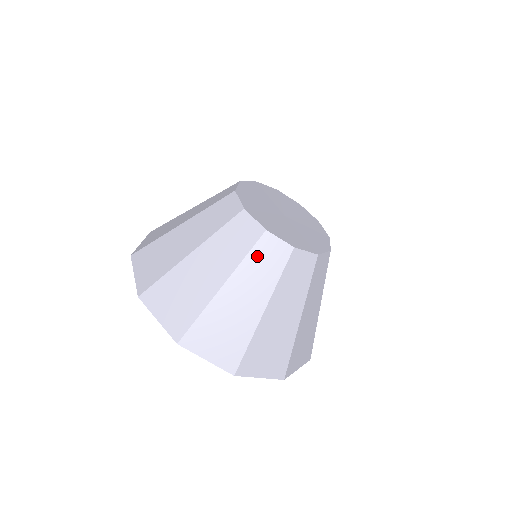
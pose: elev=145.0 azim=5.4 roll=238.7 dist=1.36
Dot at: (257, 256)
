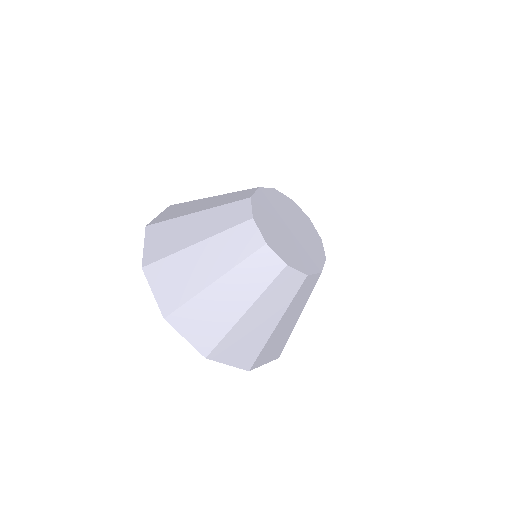
Dot at: (277, 286)
